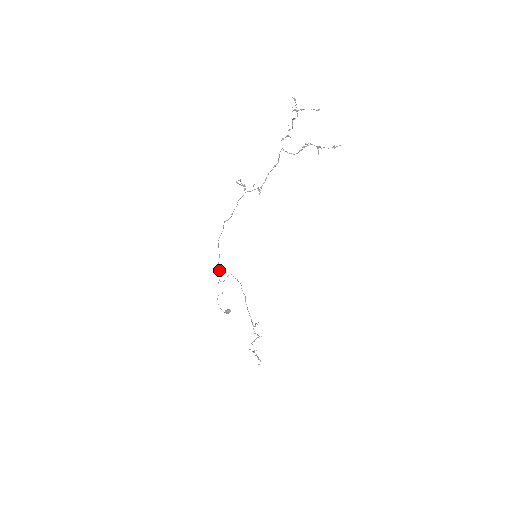
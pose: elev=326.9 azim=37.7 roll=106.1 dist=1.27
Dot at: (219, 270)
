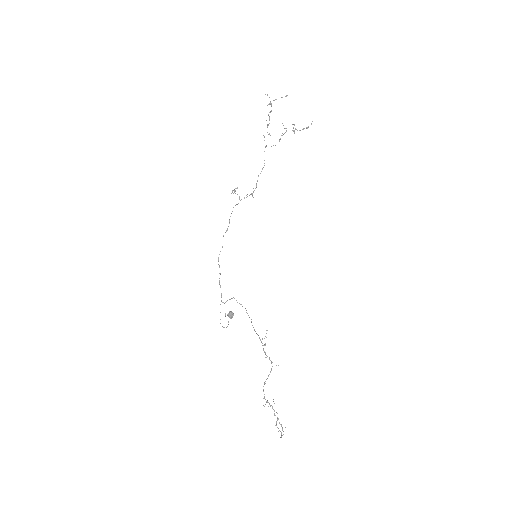
Dot at: occluded
